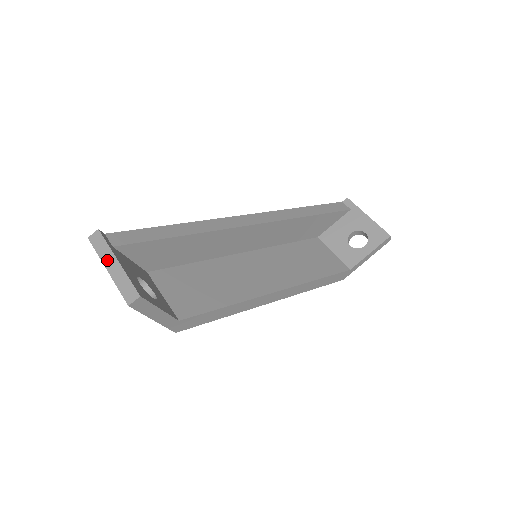
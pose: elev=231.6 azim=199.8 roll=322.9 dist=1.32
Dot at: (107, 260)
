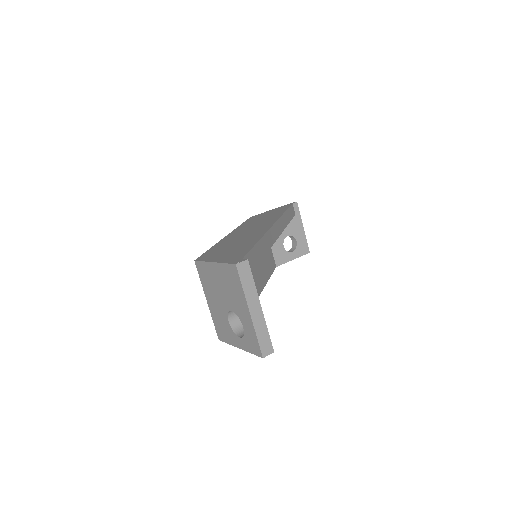
Dot at: (252, 301)
